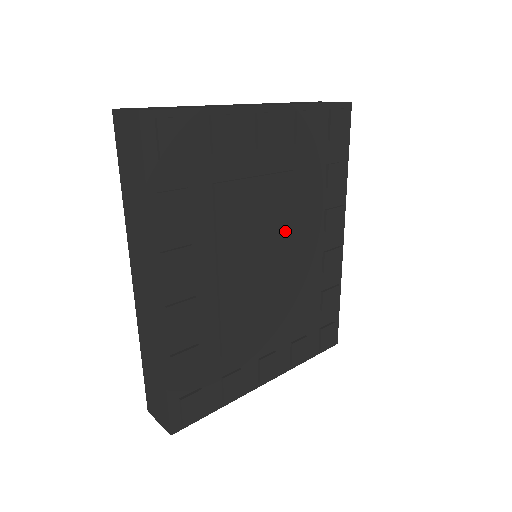
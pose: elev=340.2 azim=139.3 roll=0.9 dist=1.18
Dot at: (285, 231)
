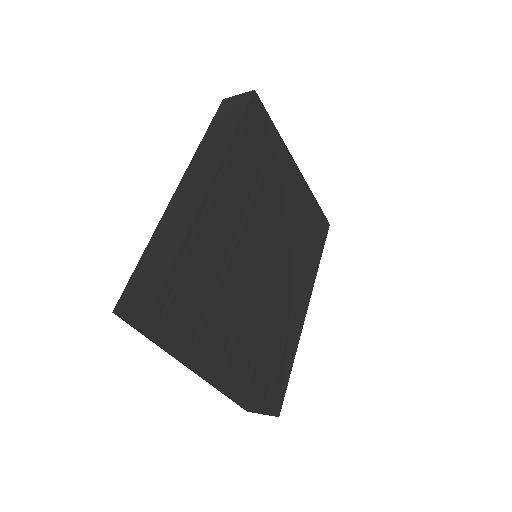
Dot at: (283, 249)
